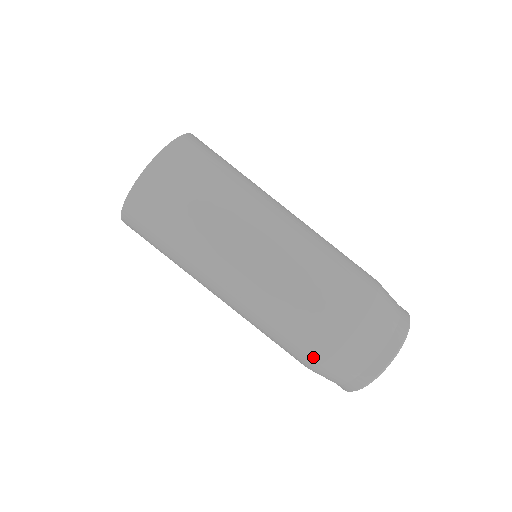
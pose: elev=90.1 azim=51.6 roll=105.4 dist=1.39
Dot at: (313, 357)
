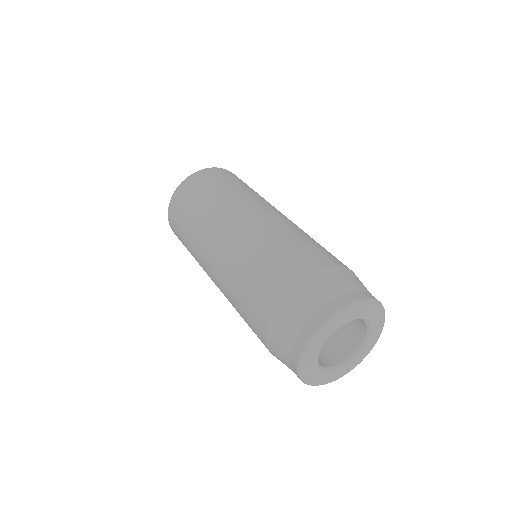
Dot at: (265, 309)
